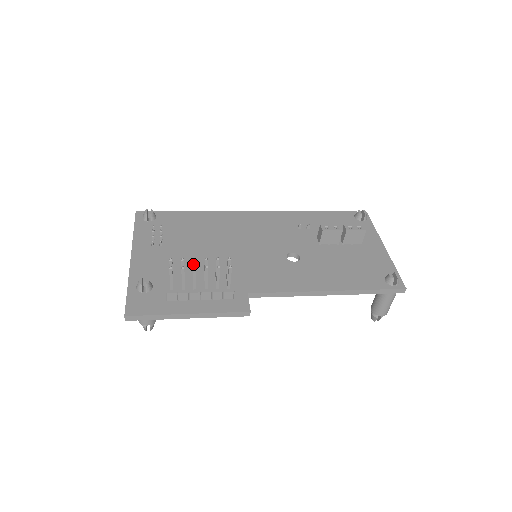
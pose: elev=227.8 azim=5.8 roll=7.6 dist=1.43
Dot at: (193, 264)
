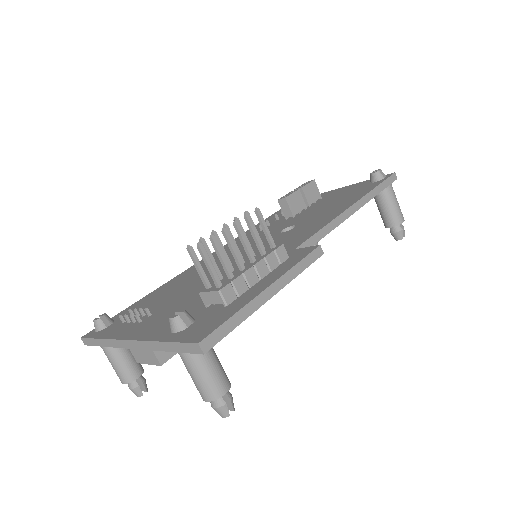
Dot at: occluded
